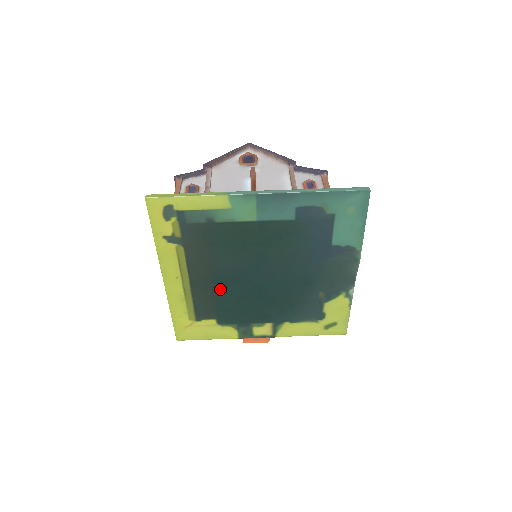
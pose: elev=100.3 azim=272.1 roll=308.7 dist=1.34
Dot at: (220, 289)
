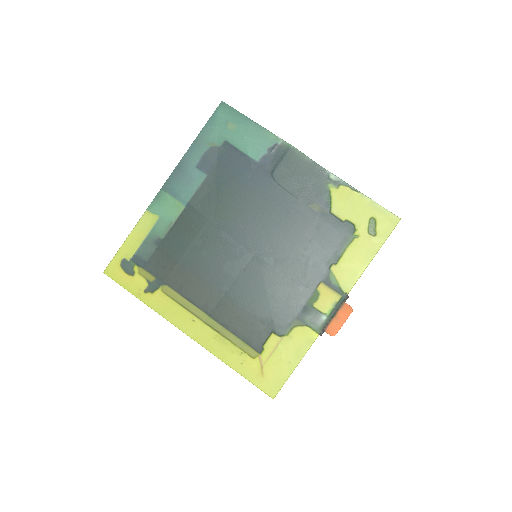
Dot at: (236, 295)
